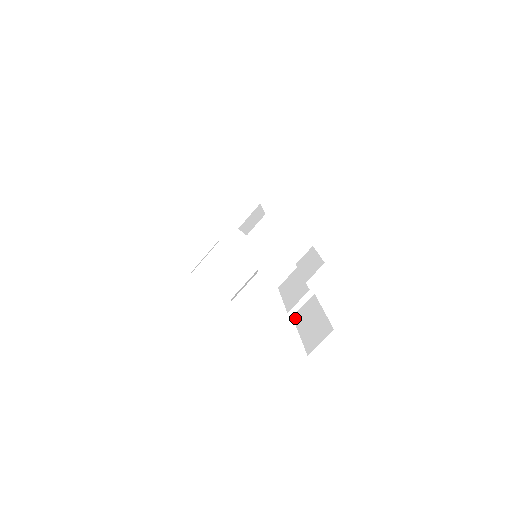
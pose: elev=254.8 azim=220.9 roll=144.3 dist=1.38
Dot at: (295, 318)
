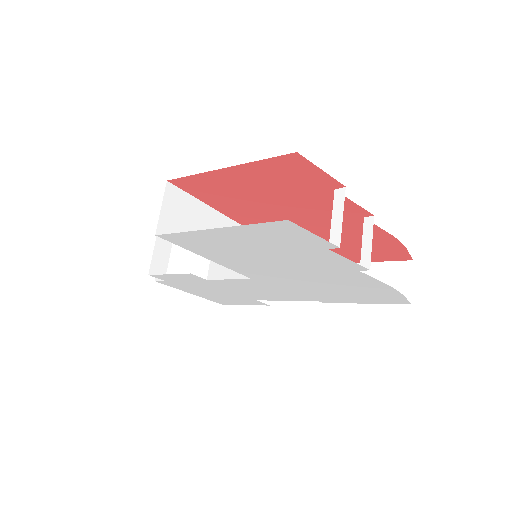
Dot at: occluded
